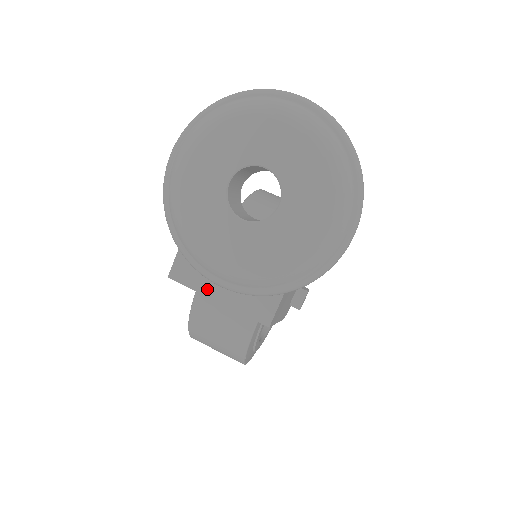
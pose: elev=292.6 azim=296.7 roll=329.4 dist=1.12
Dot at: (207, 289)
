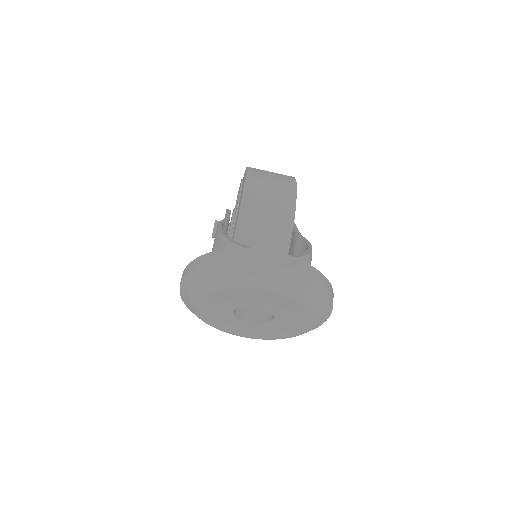
Dot at: occluded
